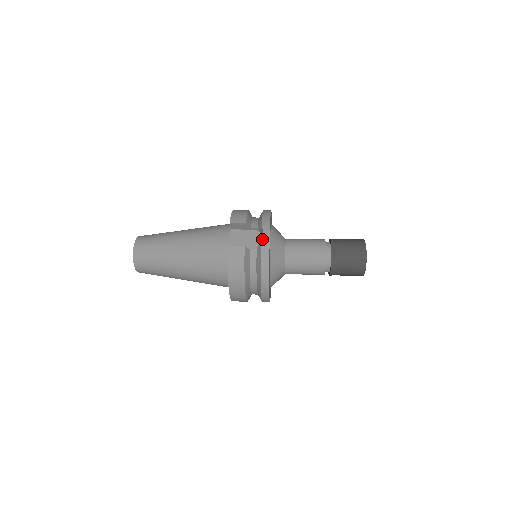
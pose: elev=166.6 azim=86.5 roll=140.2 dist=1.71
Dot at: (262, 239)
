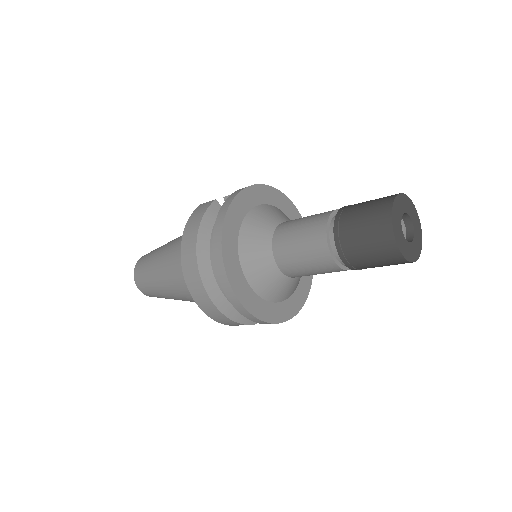
Dot at: (238, 190)
